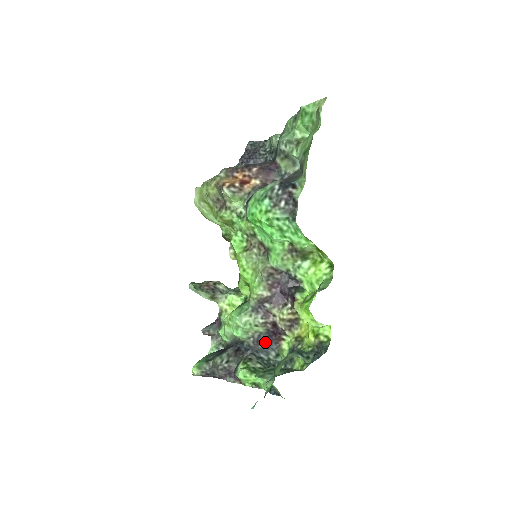
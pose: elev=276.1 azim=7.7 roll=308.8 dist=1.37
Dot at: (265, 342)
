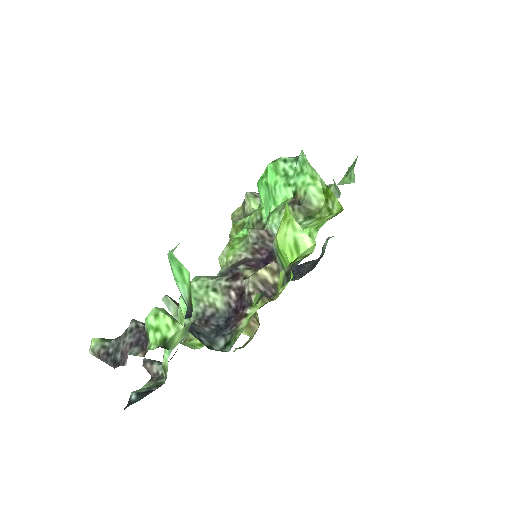
Dot at: (217, 326)
